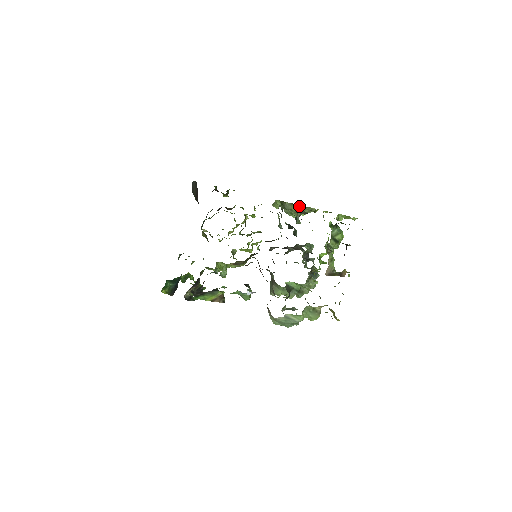
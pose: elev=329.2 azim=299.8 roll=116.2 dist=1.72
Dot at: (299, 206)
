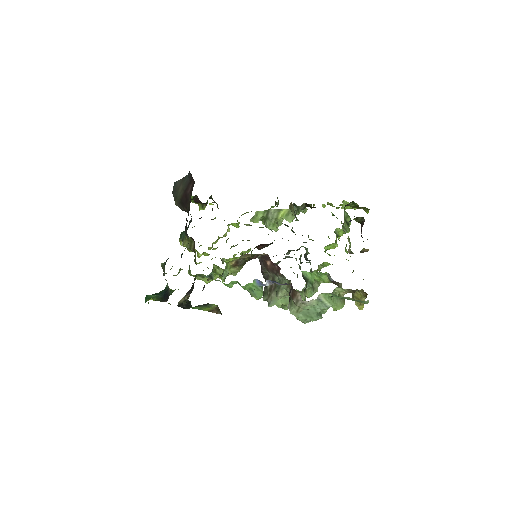
Dot at: (287, 211)
